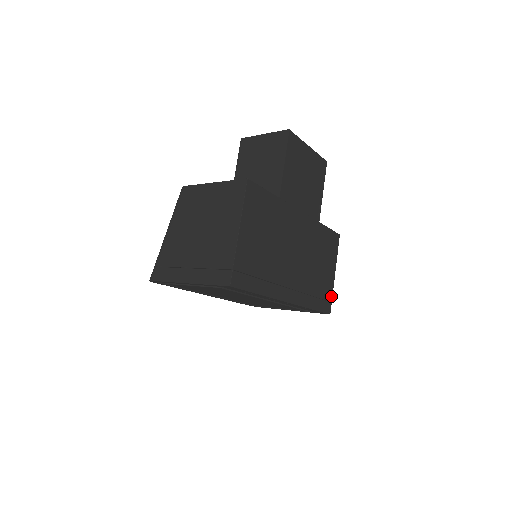
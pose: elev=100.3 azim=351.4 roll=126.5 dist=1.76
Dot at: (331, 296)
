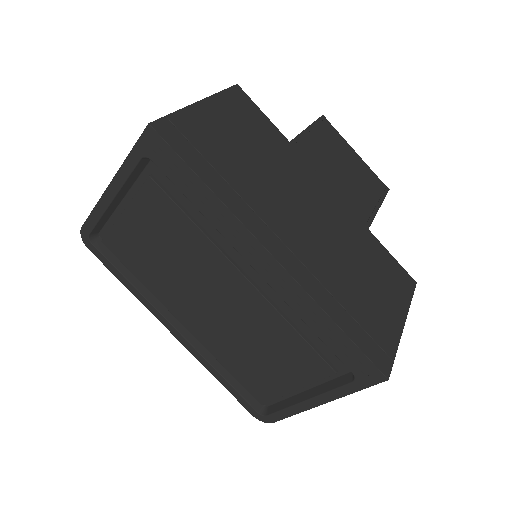
Dot at: (392, 350)
